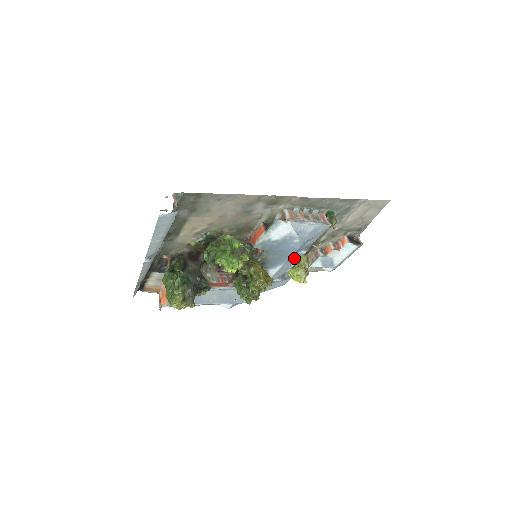
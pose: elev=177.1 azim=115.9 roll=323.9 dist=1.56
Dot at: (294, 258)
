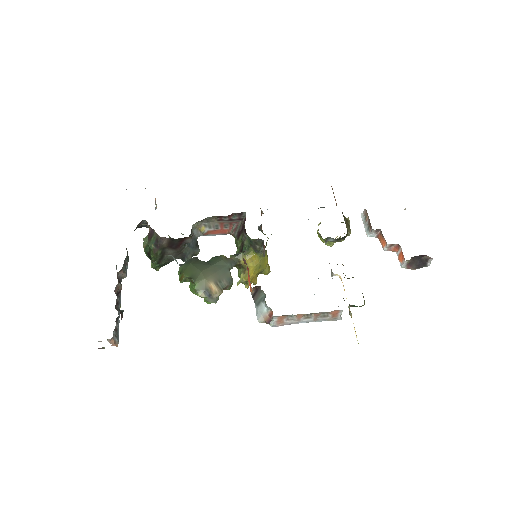
Dot at: occluded
